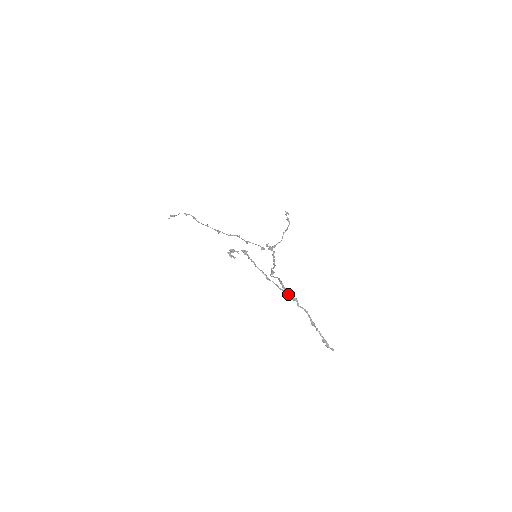
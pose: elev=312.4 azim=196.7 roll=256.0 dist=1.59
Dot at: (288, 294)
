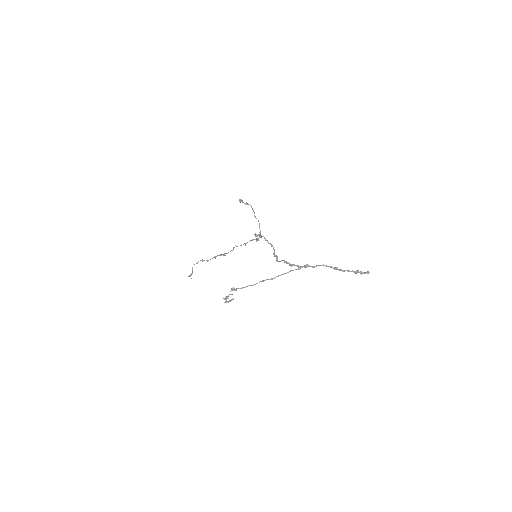
Dot at: (298, 268)
